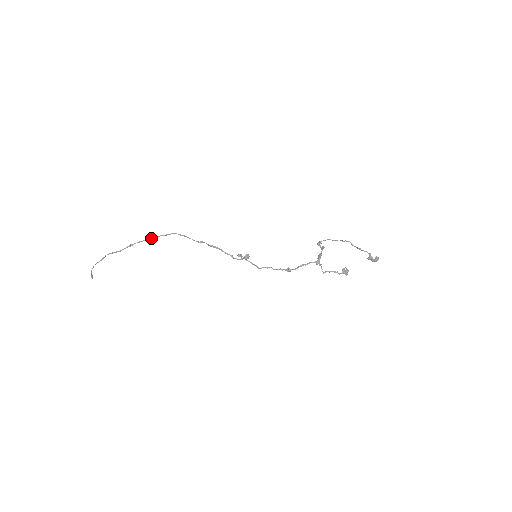
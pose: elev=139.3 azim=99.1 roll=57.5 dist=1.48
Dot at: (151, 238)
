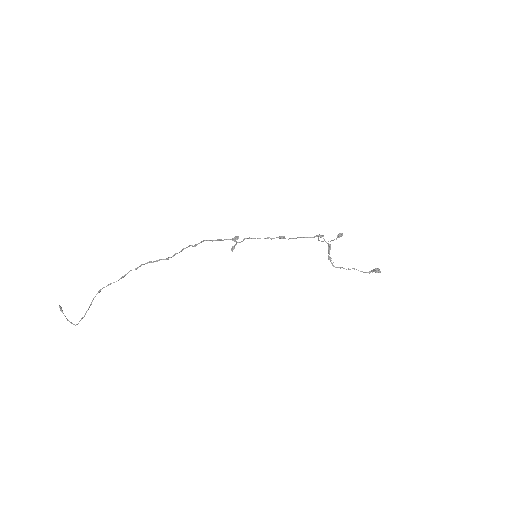
Dot at: occluded
